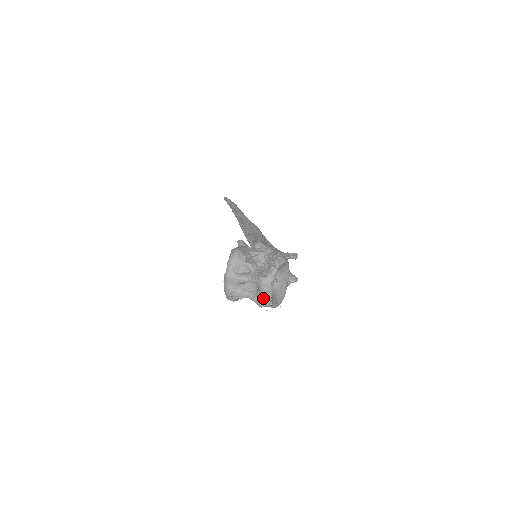
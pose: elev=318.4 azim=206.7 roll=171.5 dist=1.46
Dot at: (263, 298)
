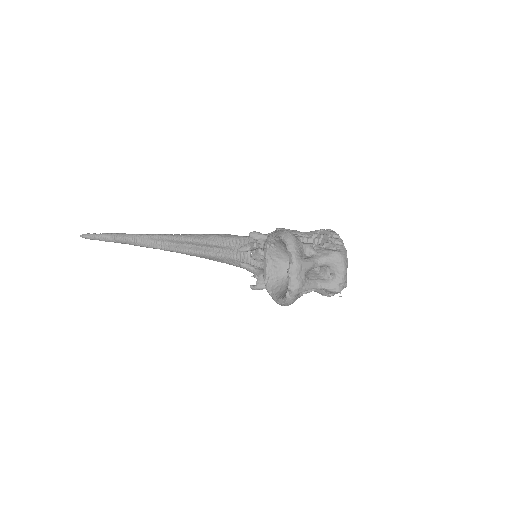
Dot at: (343, 278)
